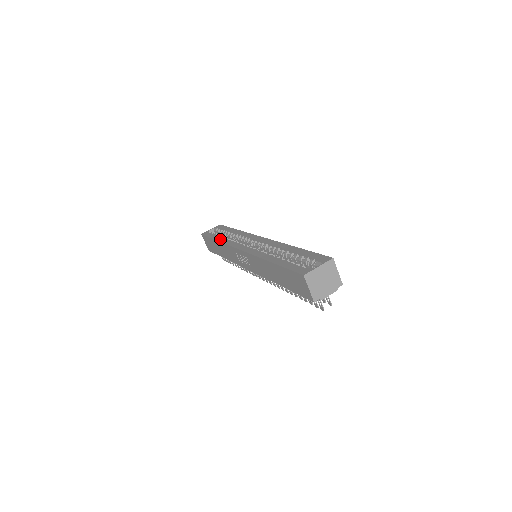
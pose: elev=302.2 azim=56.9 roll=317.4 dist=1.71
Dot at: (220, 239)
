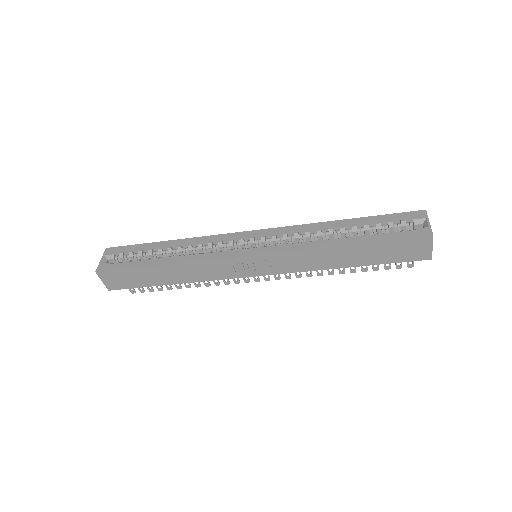
Dot at: (170, 260)
